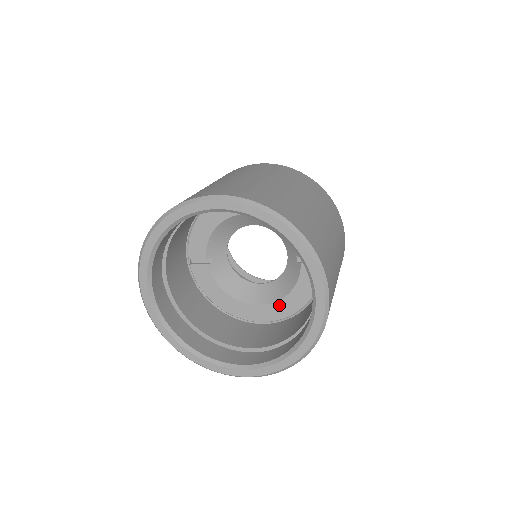
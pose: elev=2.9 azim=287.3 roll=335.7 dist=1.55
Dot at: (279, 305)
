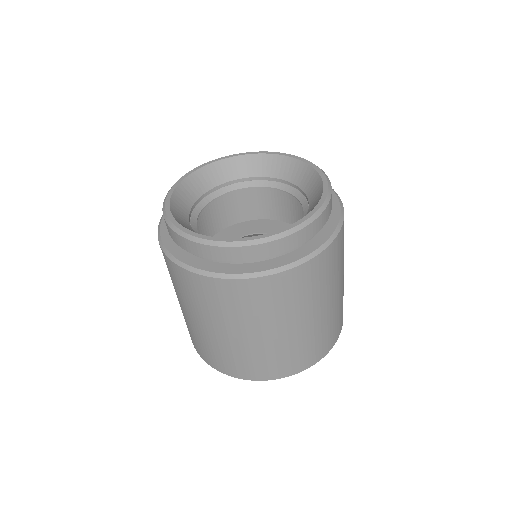
Dot at: occluded
